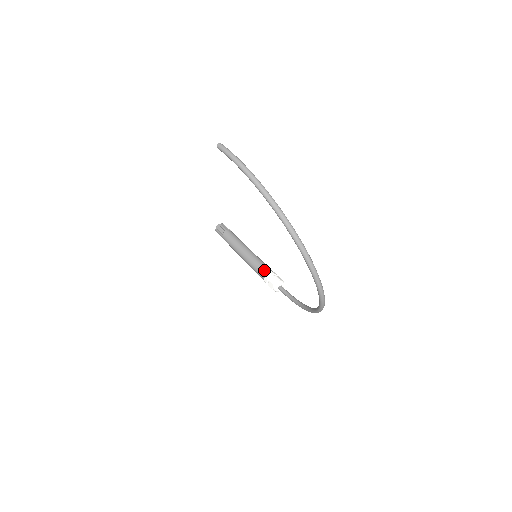
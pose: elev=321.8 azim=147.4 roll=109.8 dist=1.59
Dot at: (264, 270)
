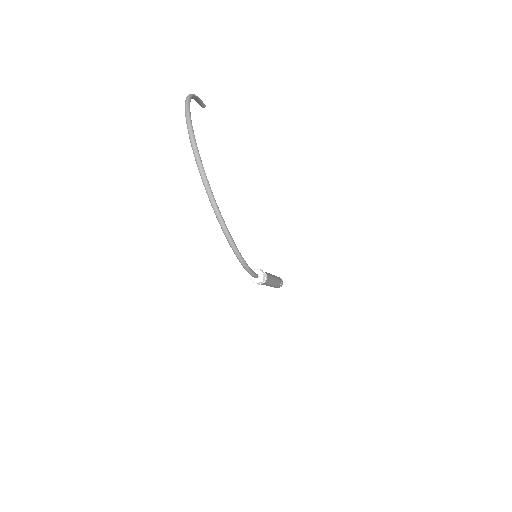
Dot at: occluded
